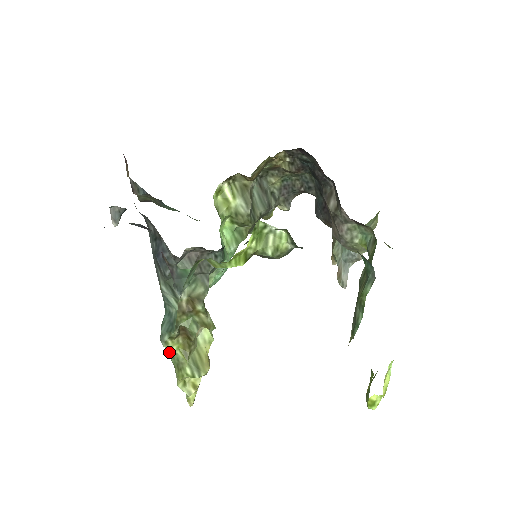
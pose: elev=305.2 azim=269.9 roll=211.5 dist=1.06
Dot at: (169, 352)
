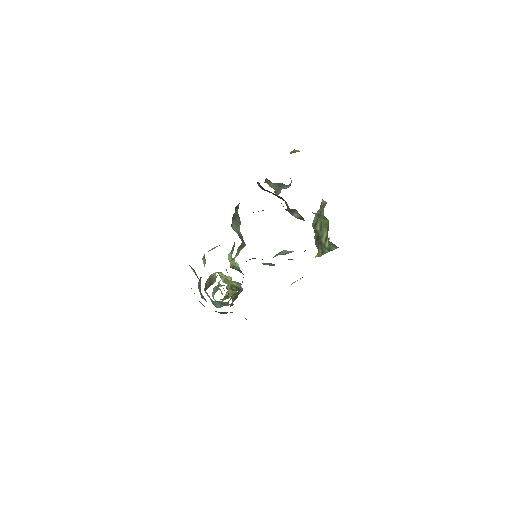
Dot at: occluded
